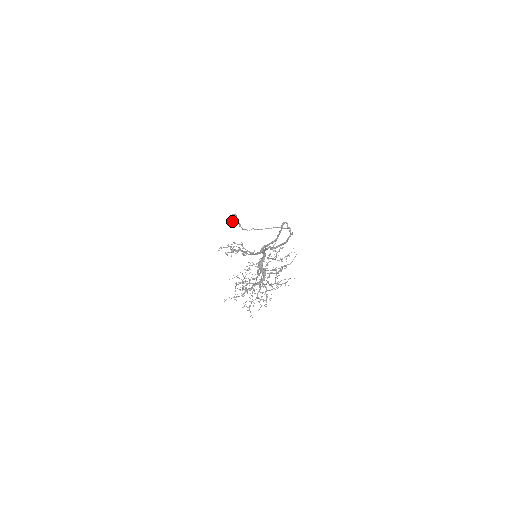
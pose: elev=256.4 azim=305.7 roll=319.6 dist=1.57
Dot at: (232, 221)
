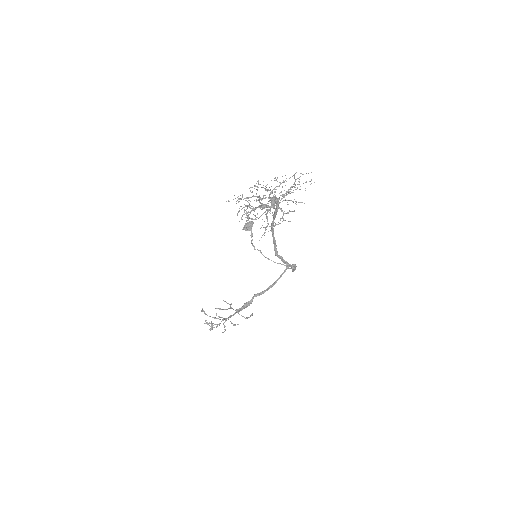
Dot at: (248, 225)
